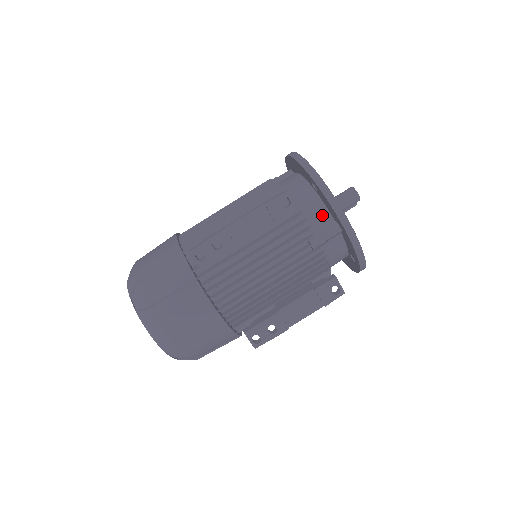
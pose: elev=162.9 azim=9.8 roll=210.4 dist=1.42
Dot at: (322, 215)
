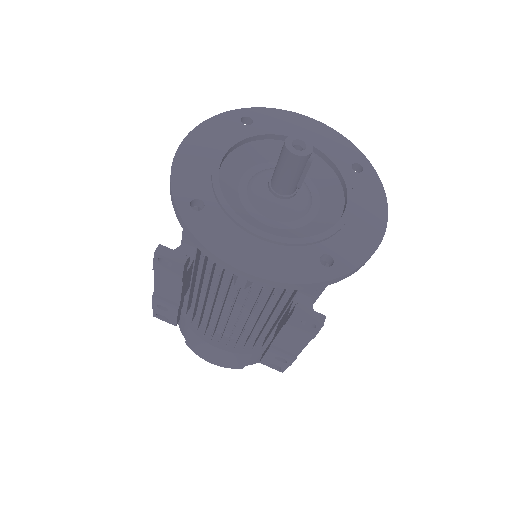
Dot at: occluded
